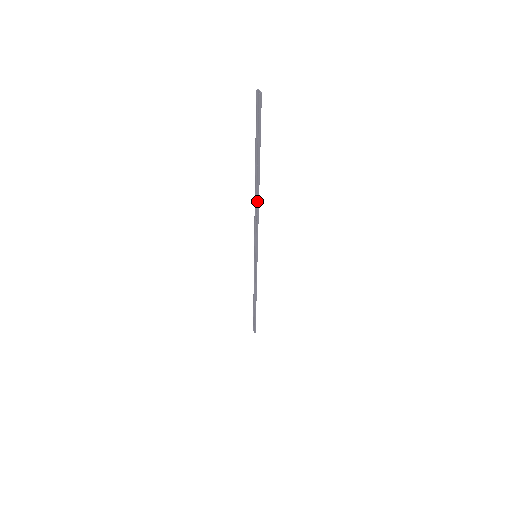
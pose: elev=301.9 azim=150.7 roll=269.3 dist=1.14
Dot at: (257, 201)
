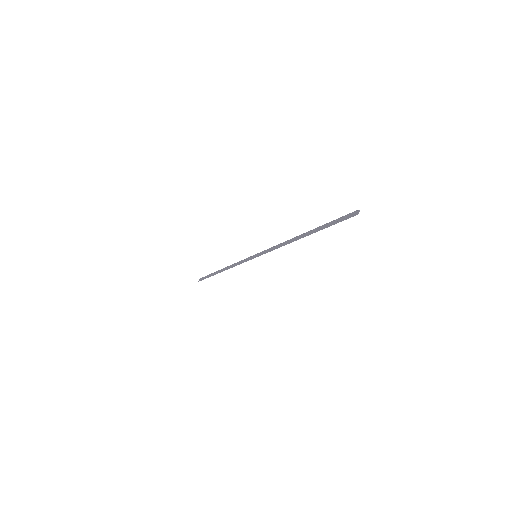
Dot at: (293, 240)
